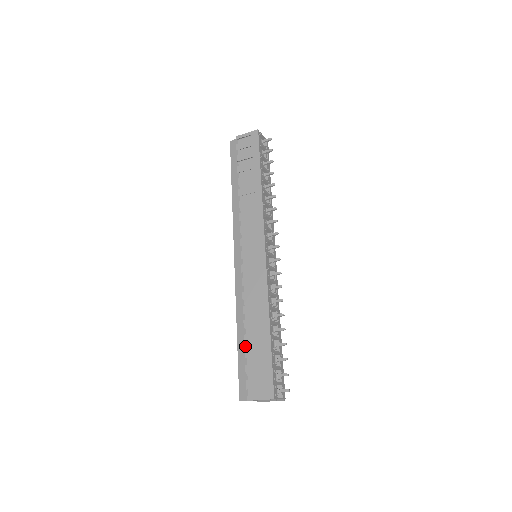
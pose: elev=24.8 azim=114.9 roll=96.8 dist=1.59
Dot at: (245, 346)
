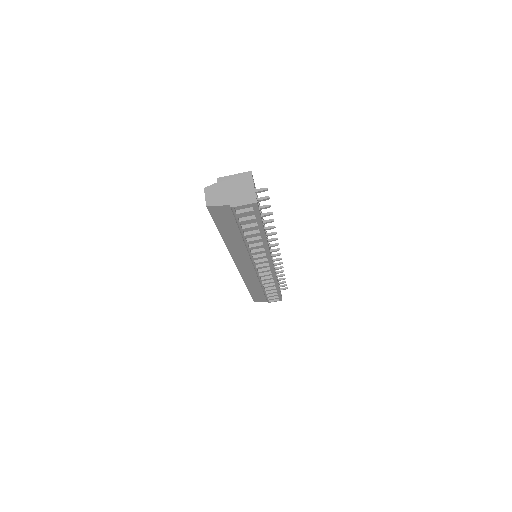
Dot at: occluded
